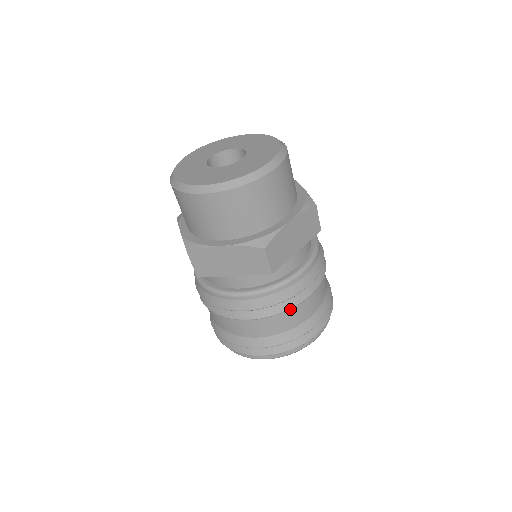
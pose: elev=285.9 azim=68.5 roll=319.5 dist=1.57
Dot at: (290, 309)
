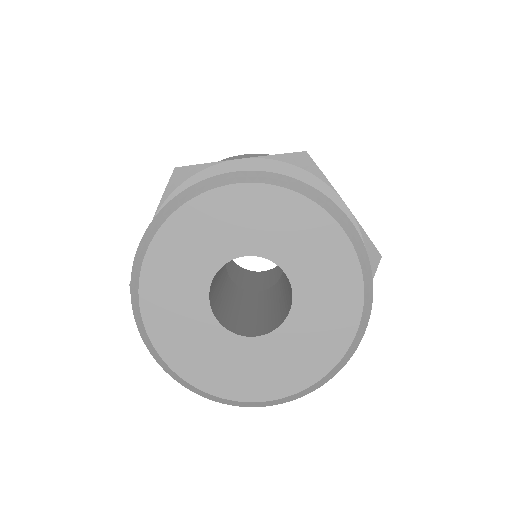
Dot at: occluded
